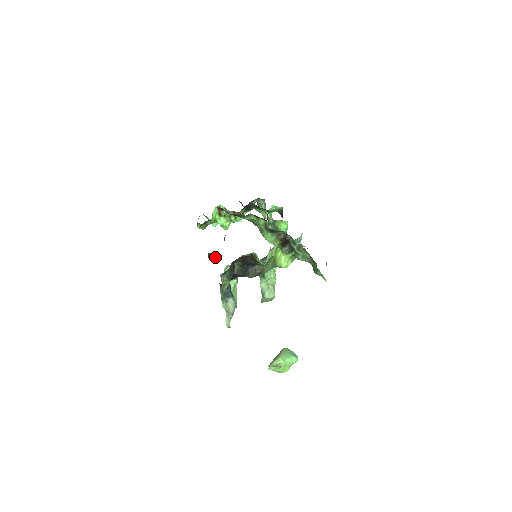
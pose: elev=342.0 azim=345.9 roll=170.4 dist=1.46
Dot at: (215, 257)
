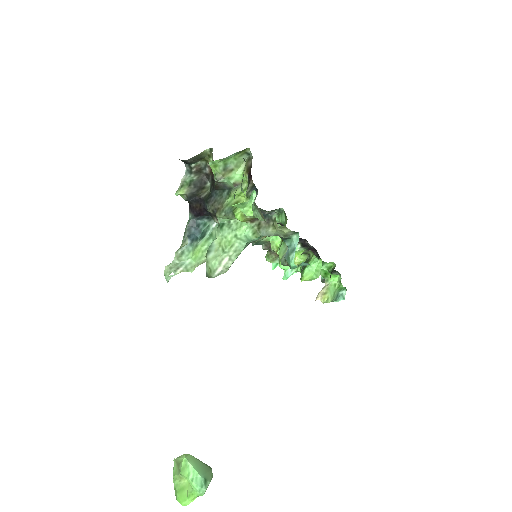
Dot at: occluded
